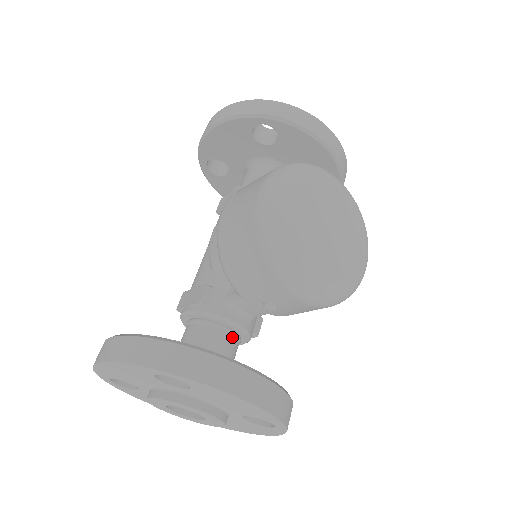
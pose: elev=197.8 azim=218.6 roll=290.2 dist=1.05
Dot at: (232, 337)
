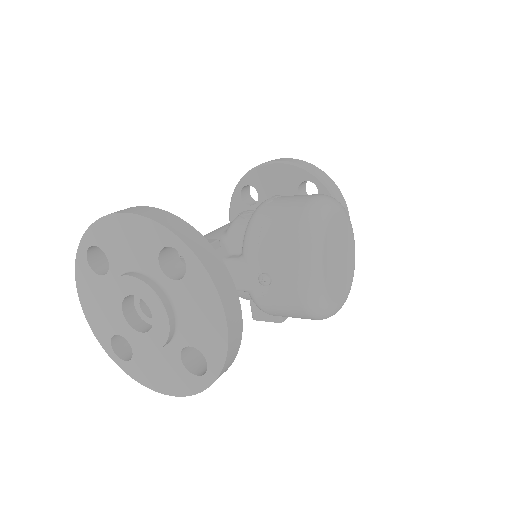
Dot at: occluded
